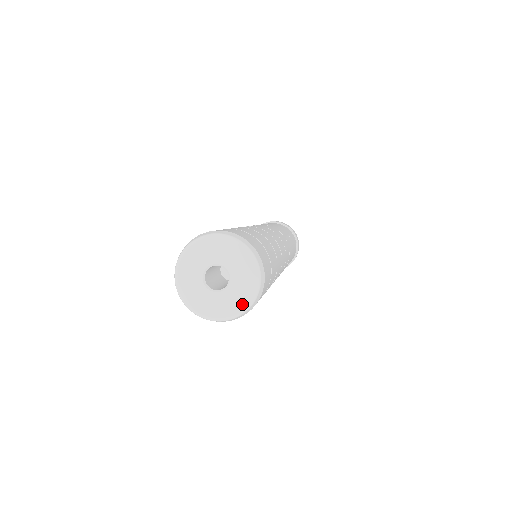
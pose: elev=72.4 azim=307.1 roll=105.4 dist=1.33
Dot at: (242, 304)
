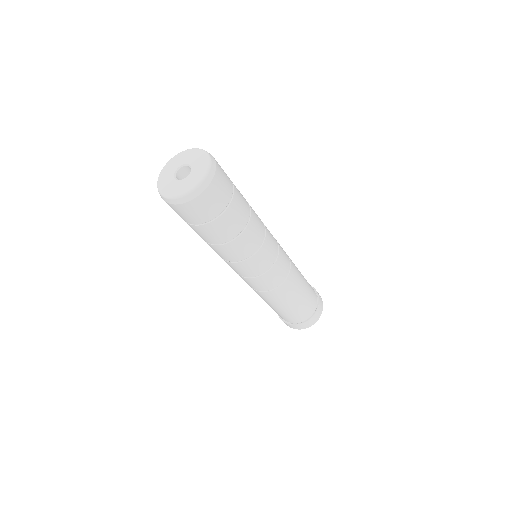
Dot at: (188, 188)
